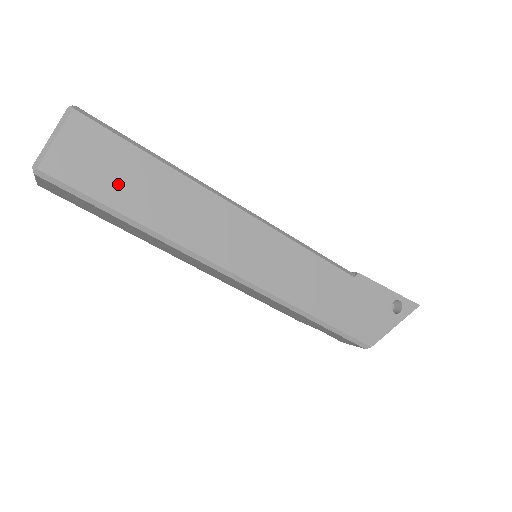
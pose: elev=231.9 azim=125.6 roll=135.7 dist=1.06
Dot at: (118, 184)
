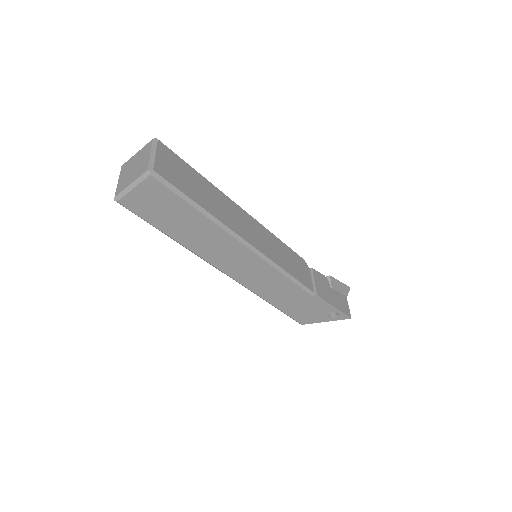
Dot at: (168, 220)
